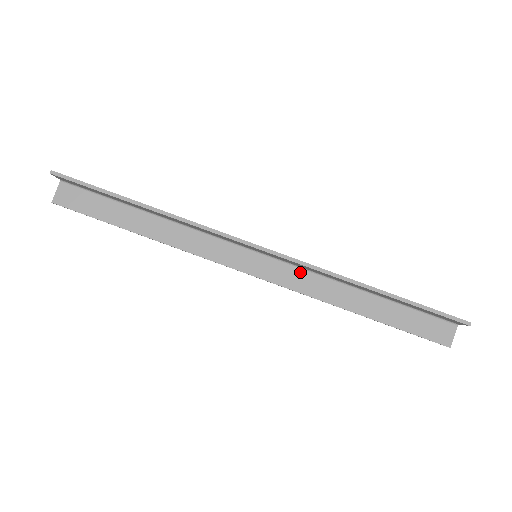
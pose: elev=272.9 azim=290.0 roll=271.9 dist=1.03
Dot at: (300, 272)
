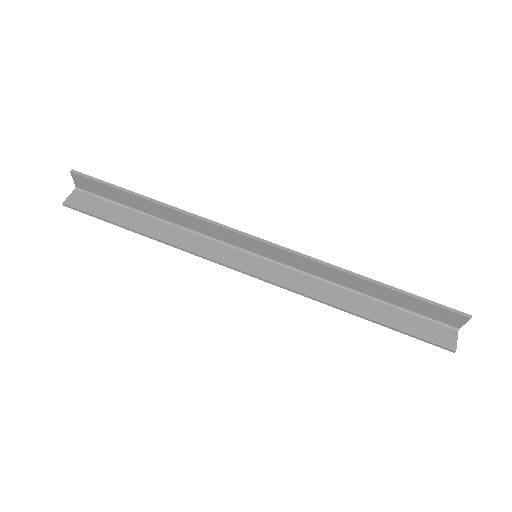
Dot at: (298, 274)
